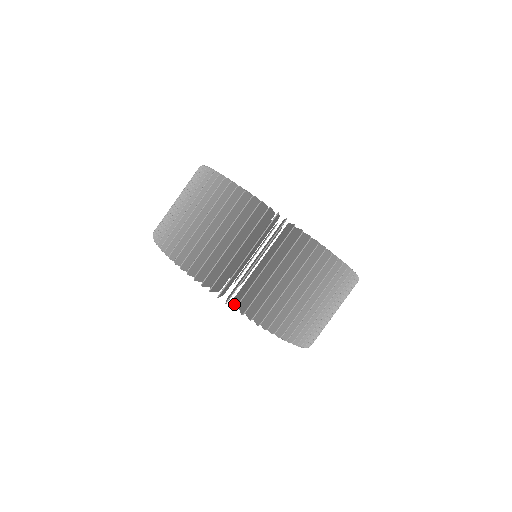
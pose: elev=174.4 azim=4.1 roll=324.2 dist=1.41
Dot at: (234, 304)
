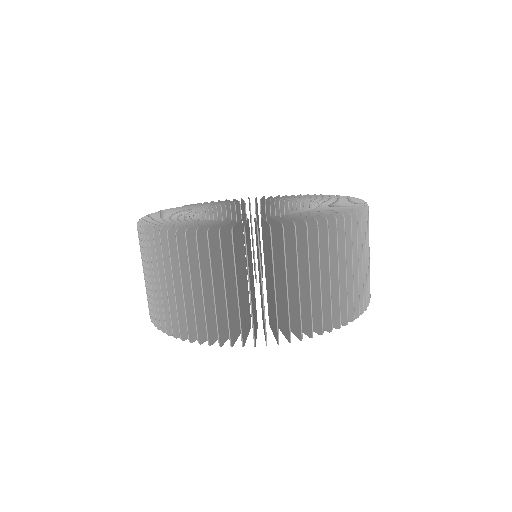
Dot at: occluded
